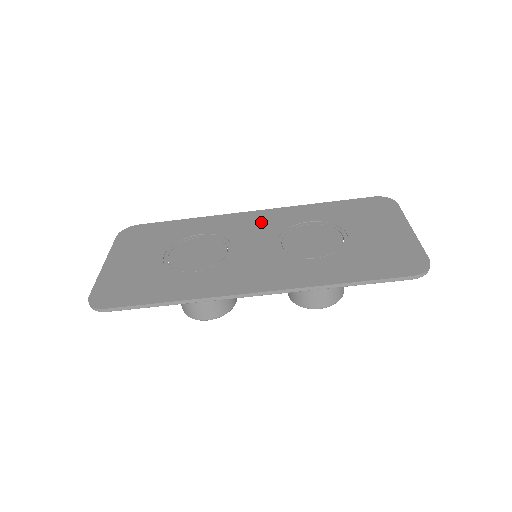
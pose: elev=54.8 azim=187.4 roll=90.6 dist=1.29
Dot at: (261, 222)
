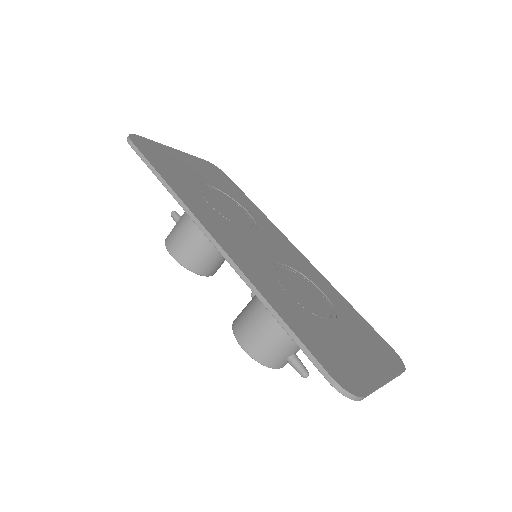
Dot at: (292, 254)
